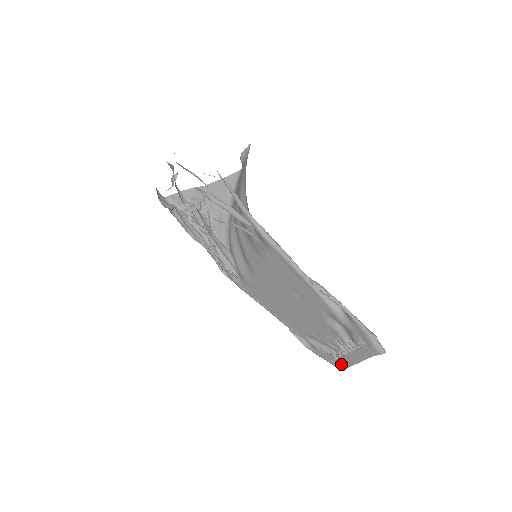
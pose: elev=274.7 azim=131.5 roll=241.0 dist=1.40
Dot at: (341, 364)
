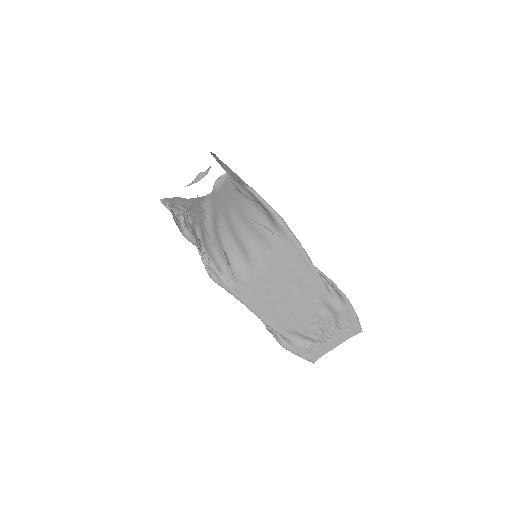
Dot at: (314, 355)
